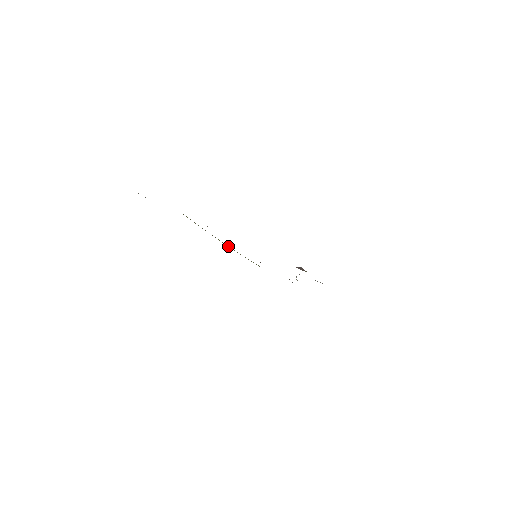
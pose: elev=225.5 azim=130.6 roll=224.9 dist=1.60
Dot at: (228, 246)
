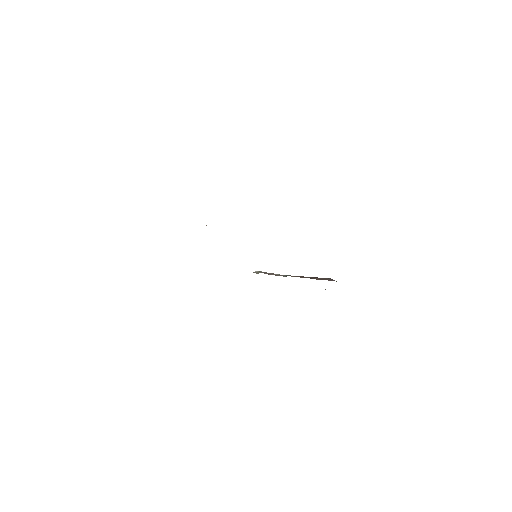
Dot at: occluded
